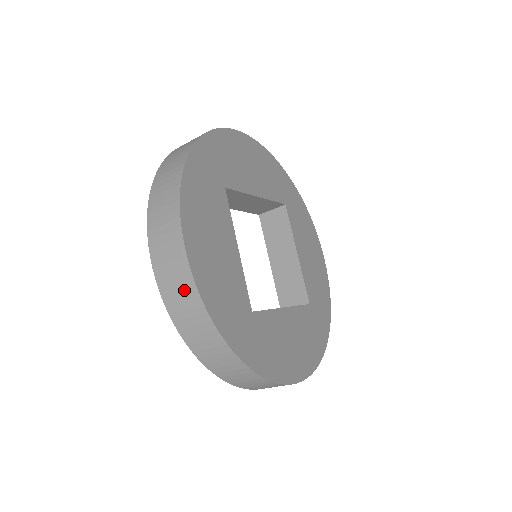
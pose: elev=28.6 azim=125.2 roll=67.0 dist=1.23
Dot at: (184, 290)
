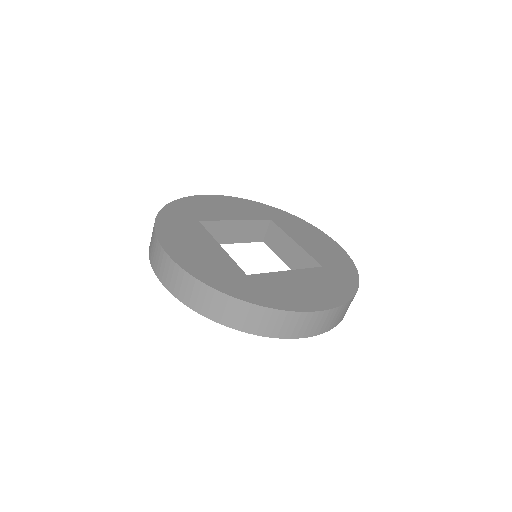
Dot at: (178, 277)
